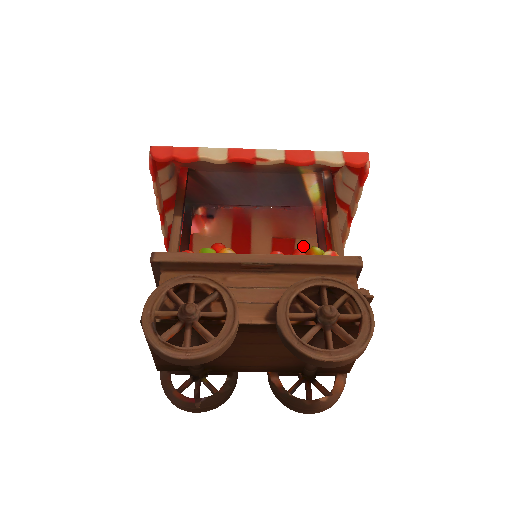
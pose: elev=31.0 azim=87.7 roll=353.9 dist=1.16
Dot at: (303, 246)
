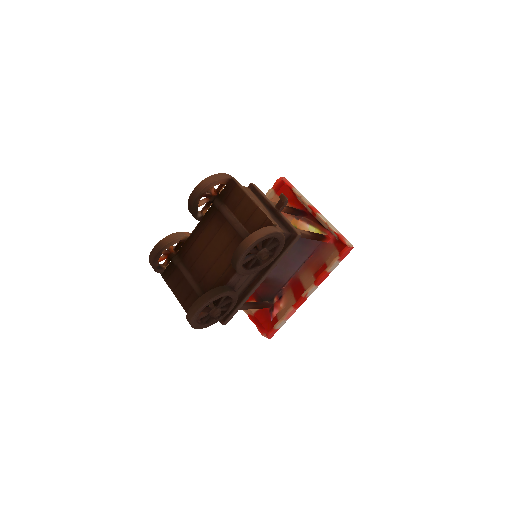
Dot at: occluded
